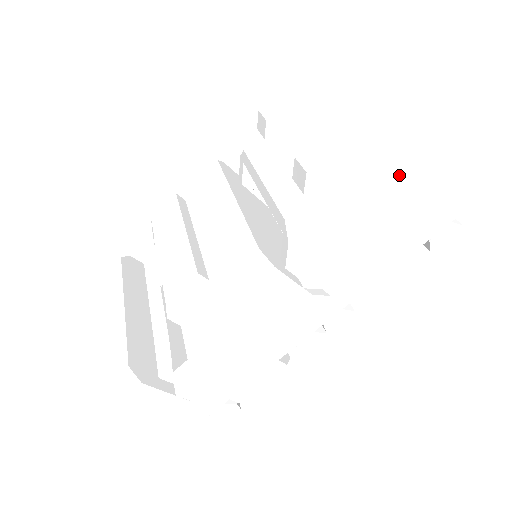
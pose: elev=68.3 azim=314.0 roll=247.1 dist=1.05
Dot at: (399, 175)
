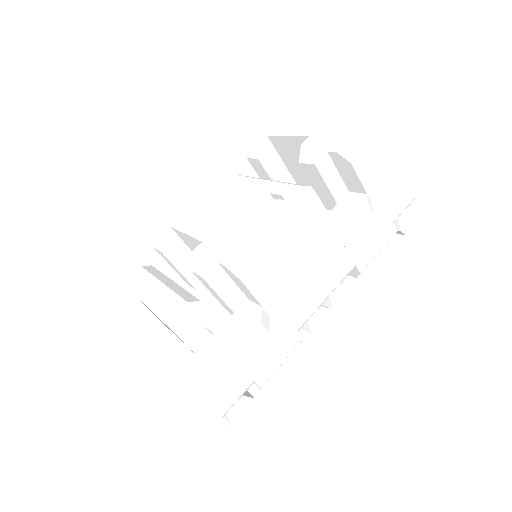
Dot at: (382, 147)
